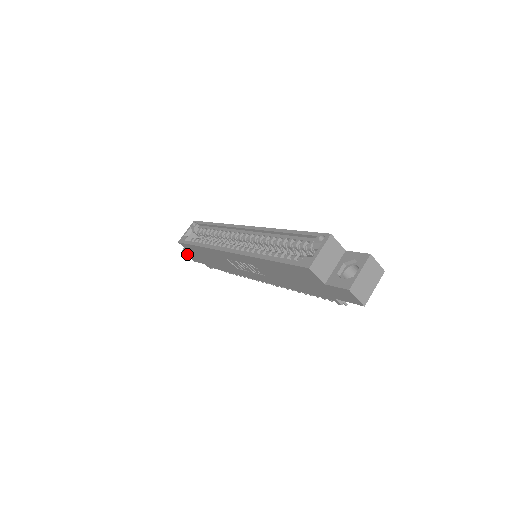
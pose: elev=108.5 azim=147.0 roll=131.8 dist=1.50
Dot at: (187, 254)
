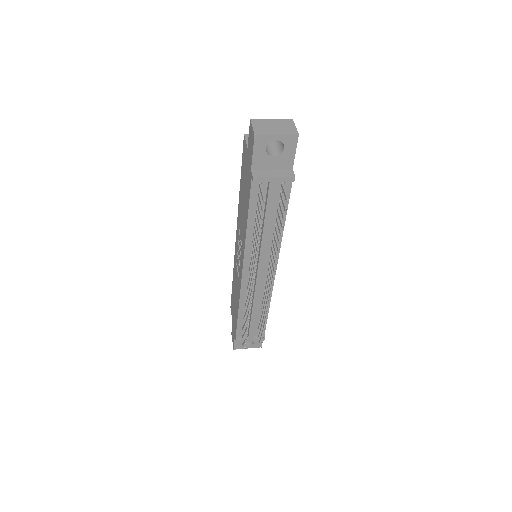
Dot at: (232, 335)
